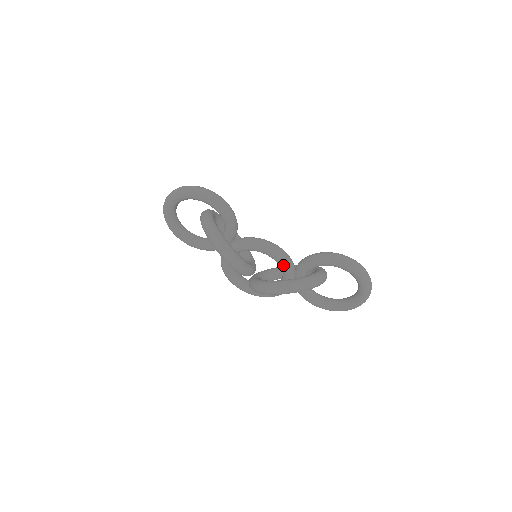
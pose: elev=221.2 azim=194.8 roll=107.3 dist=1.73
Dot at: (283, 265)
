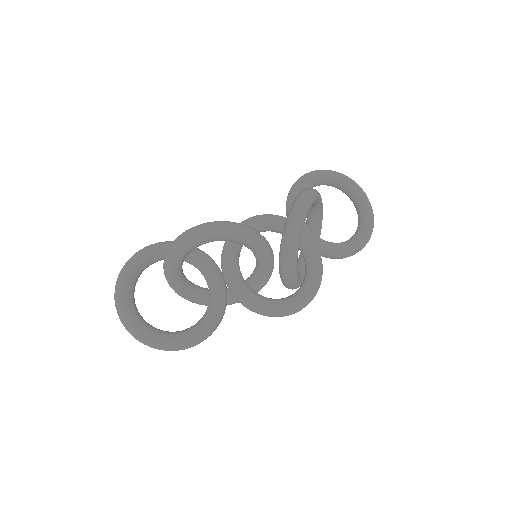
Dot at: (279, 220)
